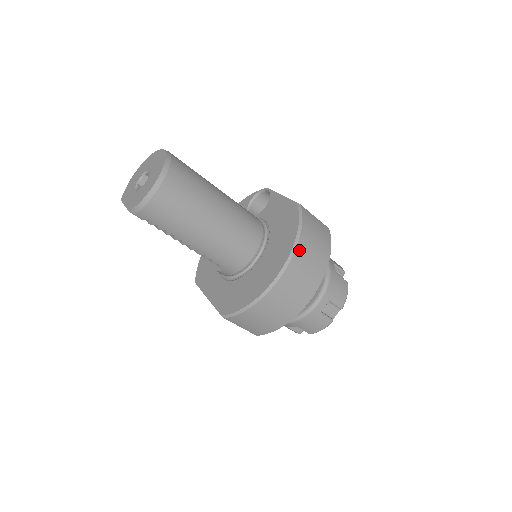
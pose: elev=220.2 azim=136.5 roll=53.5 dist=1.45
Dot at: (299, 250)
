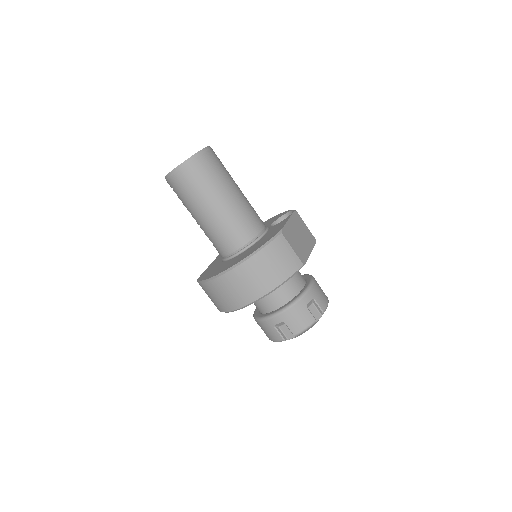
Dot at: (249, 263)
